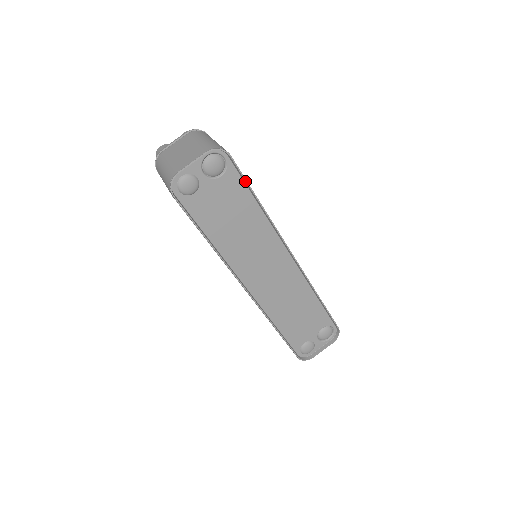
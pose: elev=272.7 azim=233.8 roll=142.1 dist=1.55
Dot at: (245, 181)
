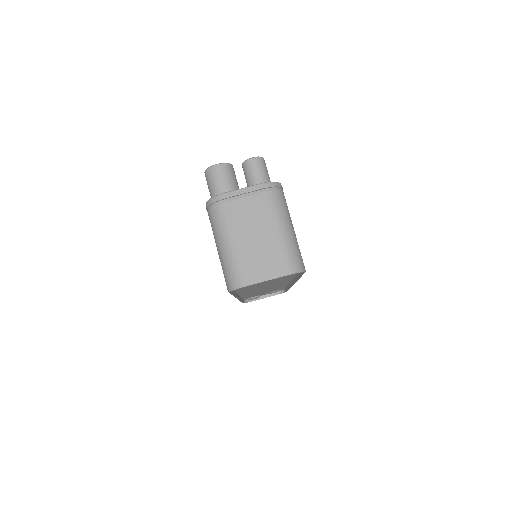
Dot at: (301, 275)
